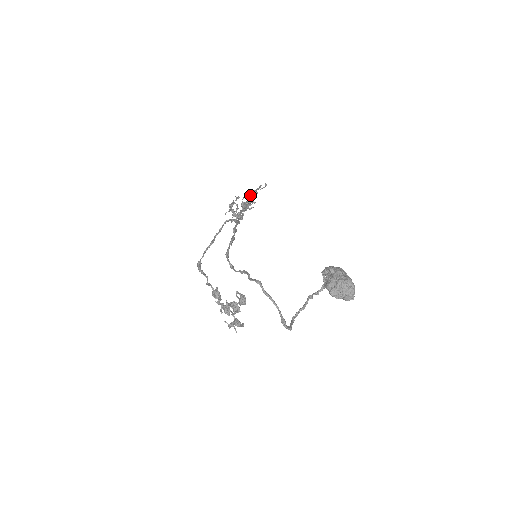
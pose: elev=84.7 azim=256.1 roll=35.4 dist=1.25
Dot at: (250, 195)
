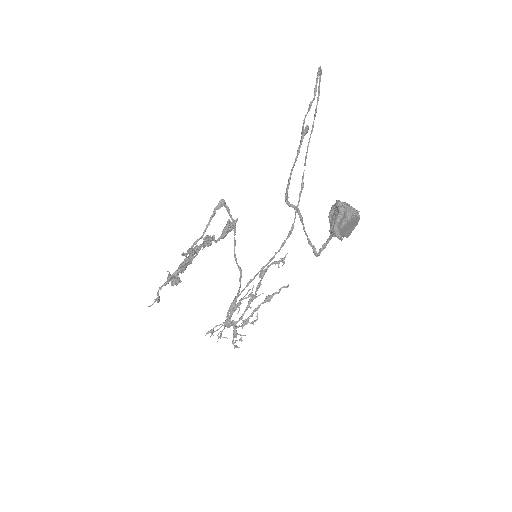
Dot at: (279, 260)
